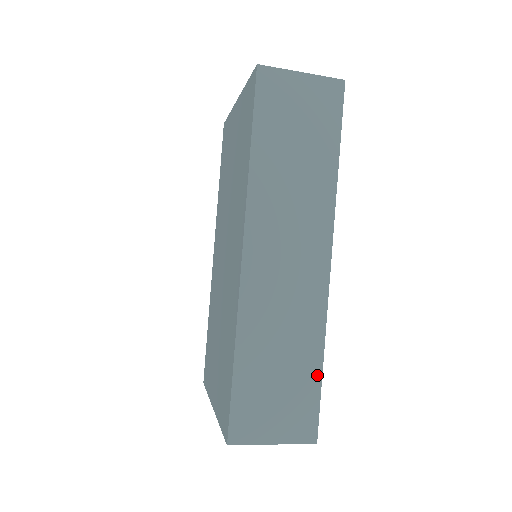
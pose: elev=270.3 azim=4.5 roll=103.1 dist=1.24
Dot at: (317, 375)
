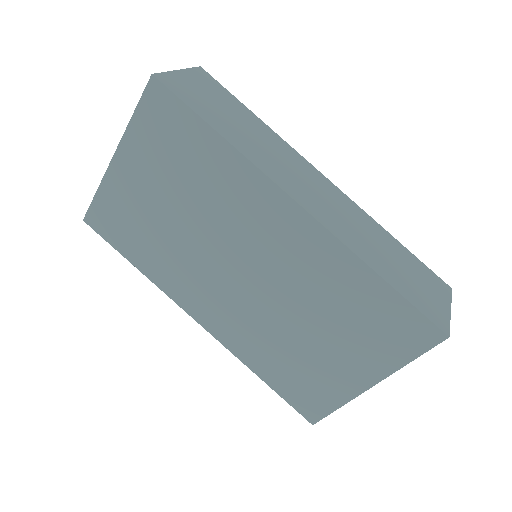
Dot at: (404, 249)
